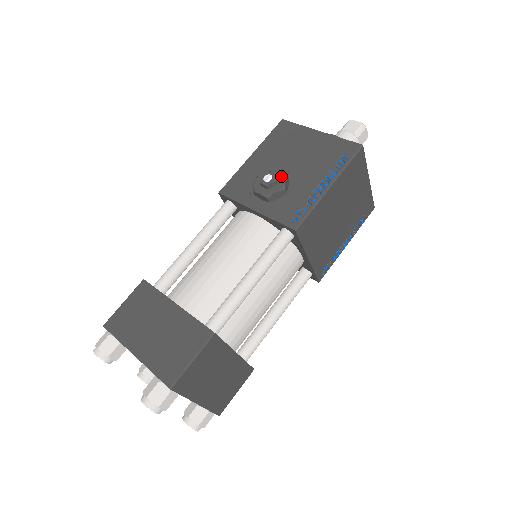
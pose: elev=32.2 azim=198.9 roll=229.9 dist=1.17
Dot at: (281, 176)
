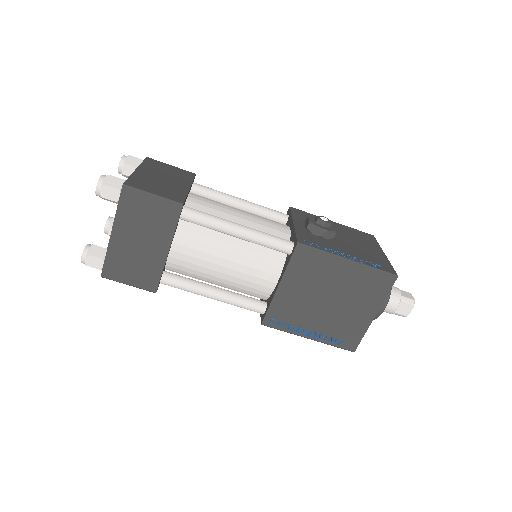
Dot at: (332, 229)
